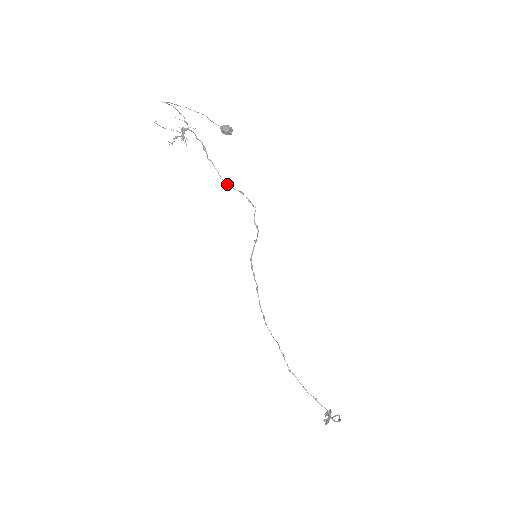
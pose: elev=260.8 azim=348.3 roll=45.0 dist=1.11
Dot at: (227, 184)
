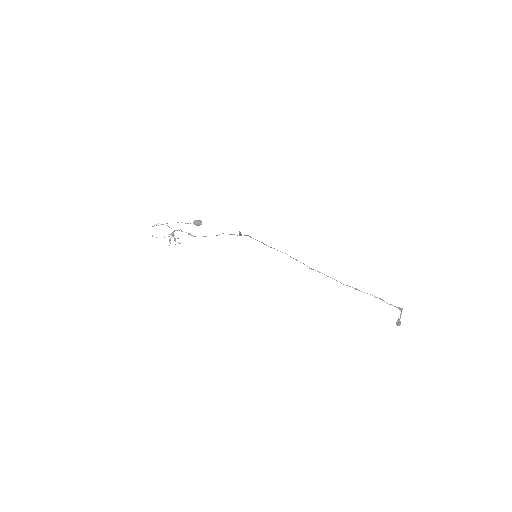
Dot at: occluded
